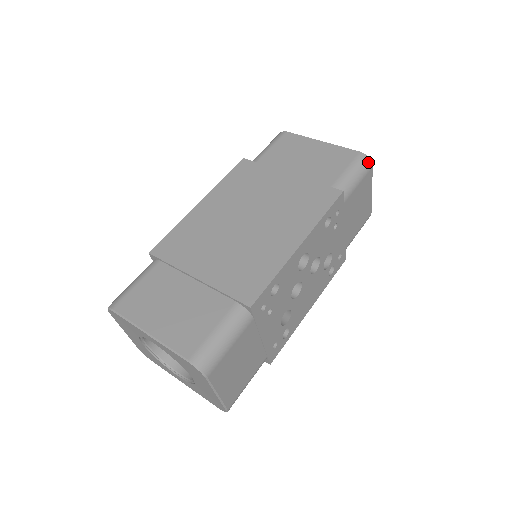
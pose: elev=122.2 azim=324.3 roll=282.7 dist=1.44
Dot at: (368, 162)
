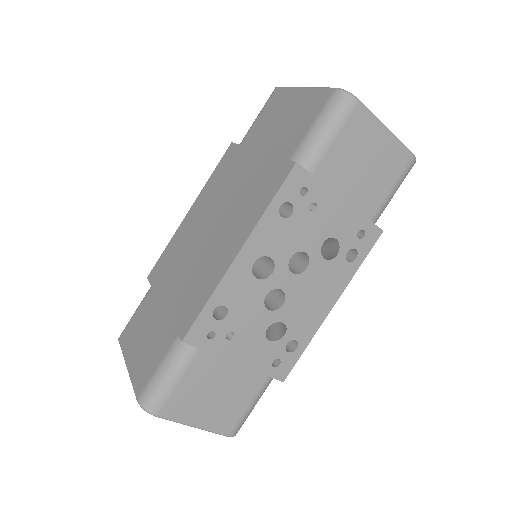
Dot at: (346, 100)
